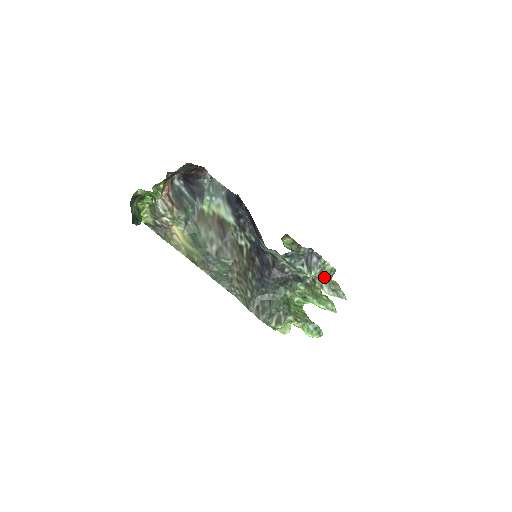
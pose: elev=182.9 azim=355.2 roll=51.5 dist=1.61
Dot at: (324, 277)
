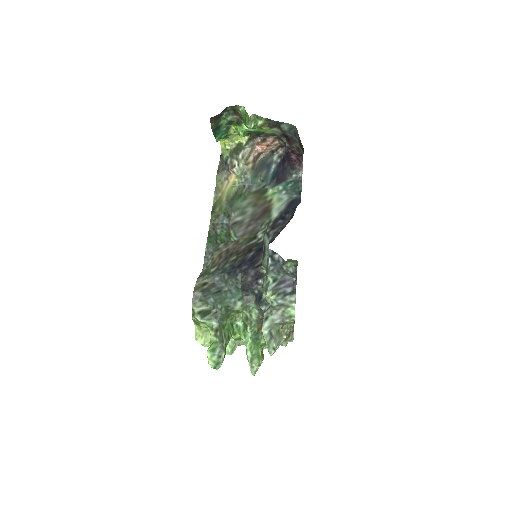
Dot at: (278, 314)
